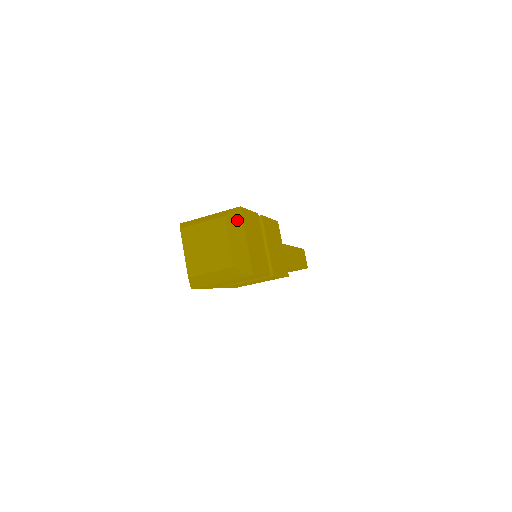
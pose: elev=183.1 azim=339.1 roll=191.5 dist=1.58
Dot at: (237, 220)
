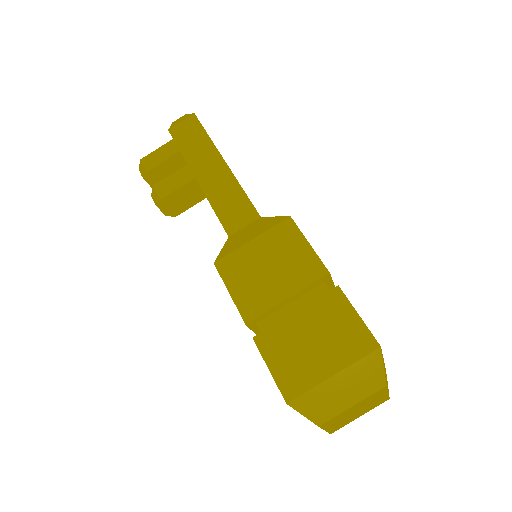
Dot at: occluded
